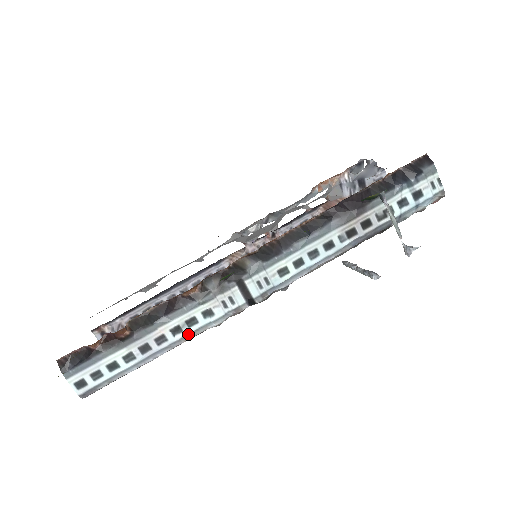
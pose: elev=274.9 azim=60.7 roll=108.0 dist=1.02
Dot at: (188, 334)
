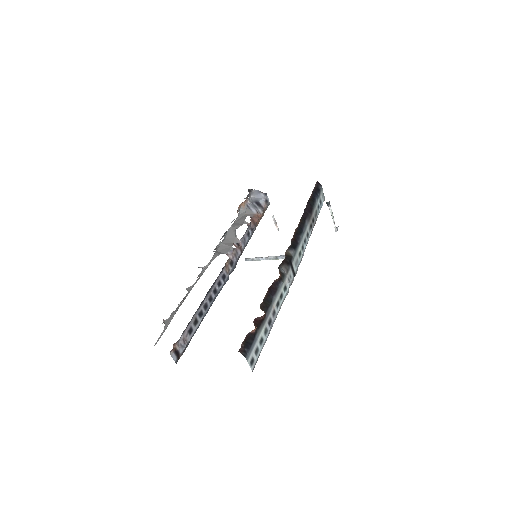
Dot at: (281, 305)
